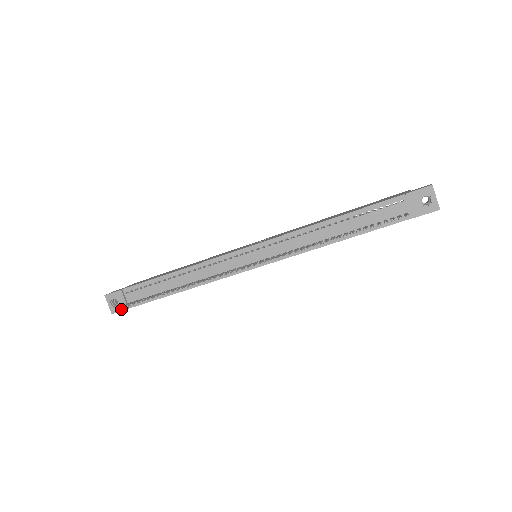
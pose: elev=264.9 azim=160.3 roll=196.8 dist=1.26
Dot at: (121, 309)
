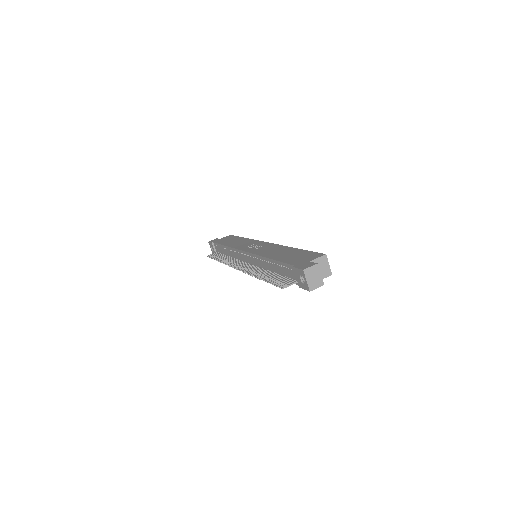
Dot at: occluded
